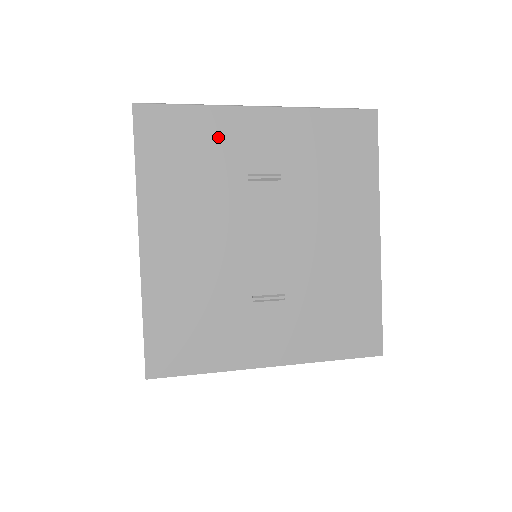
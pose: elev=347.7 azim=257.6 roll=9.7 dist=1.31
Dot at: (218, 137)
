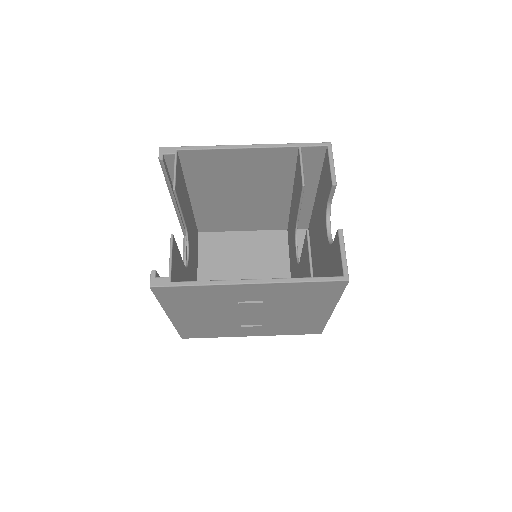
Dot at: (216, 293)
